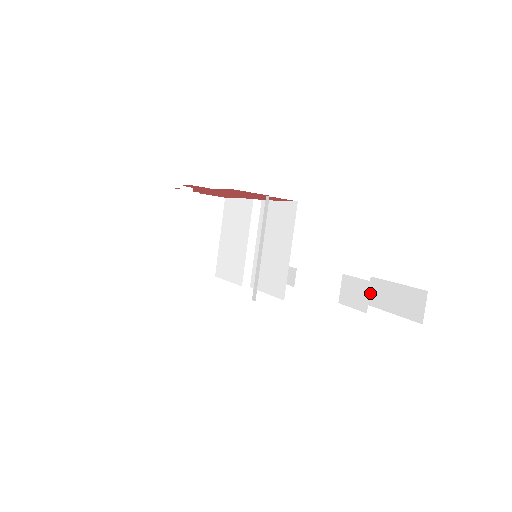
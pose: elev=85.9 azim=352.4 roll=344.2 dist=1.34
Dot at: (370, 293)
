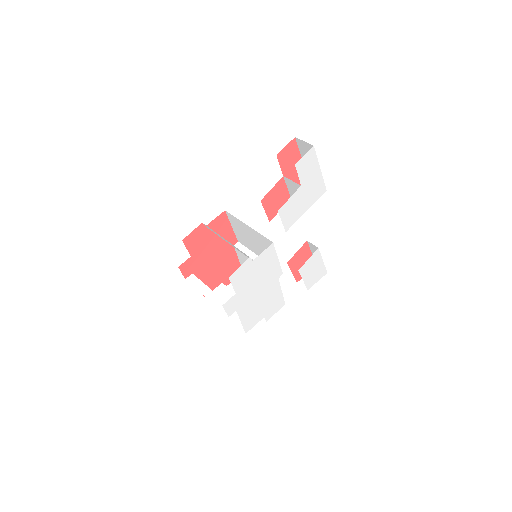
Dot at: occluded
